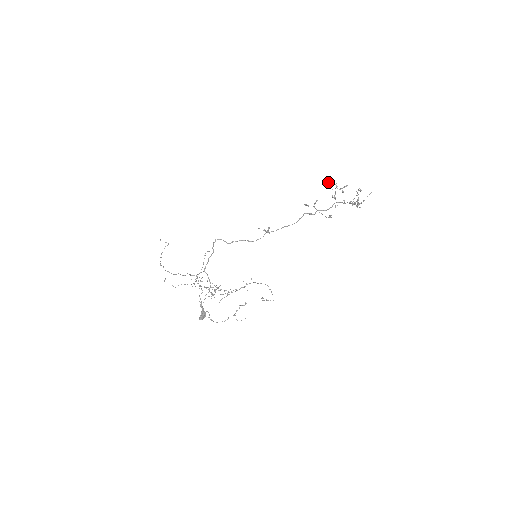
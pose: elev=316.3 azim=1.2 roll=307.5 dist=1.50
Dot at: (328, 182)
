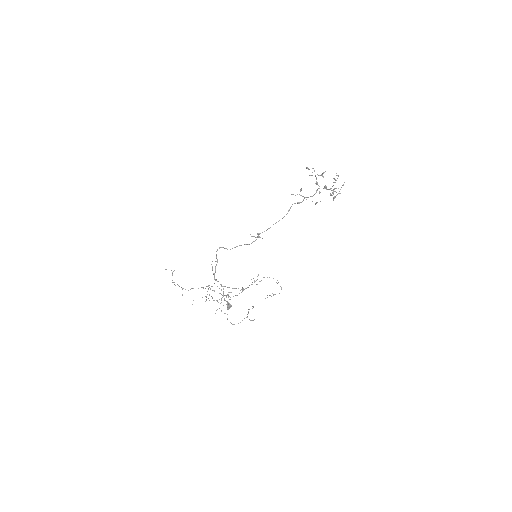
Dot at: occluded
